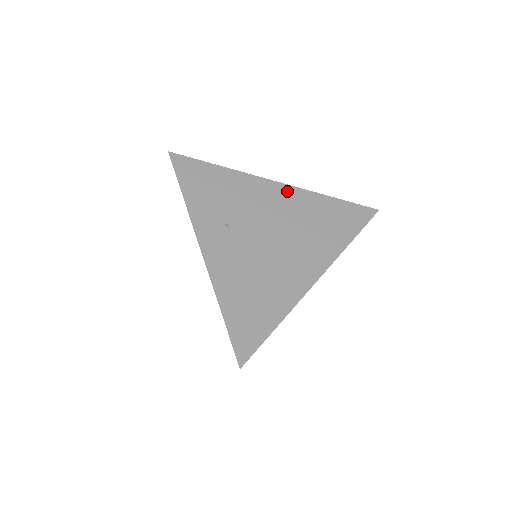
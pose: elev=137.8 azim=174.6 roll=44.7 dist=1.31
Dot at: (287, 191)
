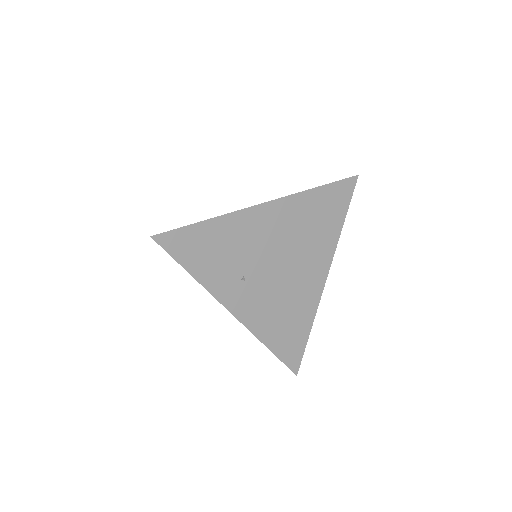
Dot at: (278, 207)
